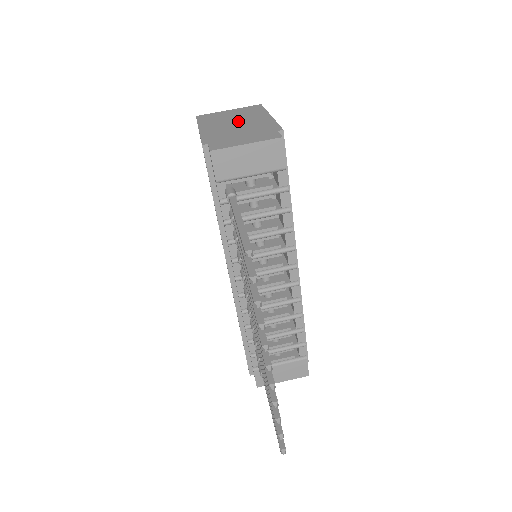
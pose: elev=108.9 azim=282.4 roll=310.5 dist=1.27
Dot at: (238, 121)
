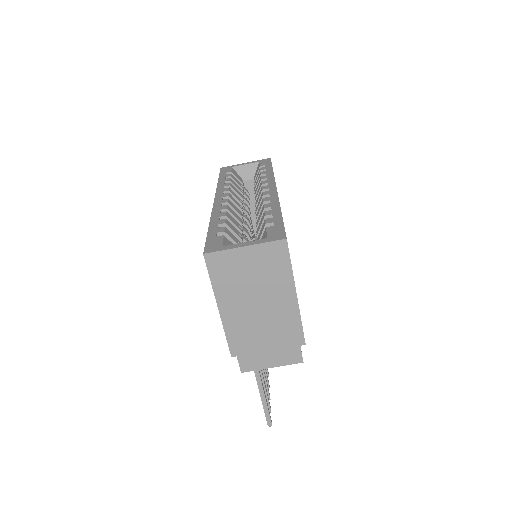
Dot at: (261, 301)
